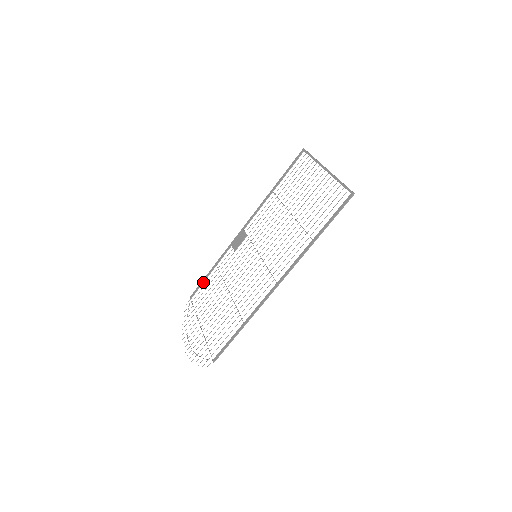
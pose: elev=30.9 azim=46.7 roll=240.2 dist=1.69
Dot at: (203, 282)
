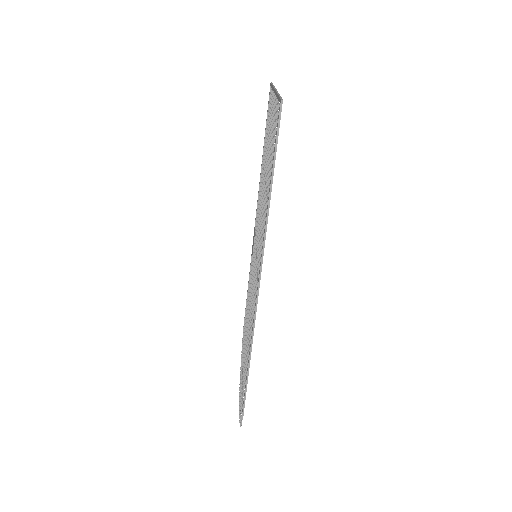
Dot at: occluded
